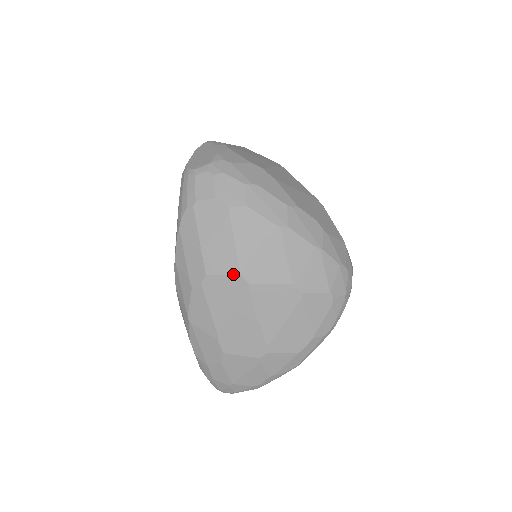
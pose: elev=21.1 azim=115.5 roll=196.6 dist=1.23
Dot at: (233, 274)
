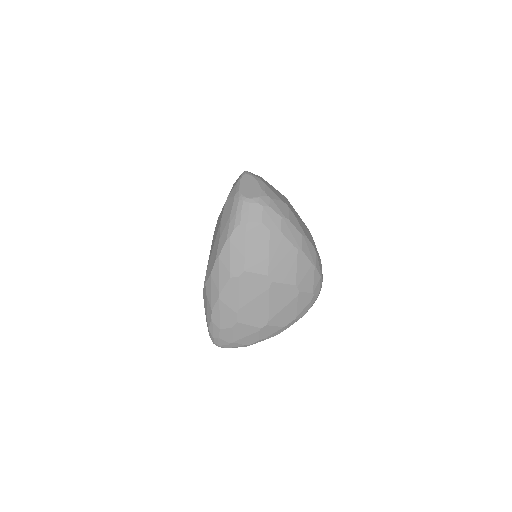
Dot at: (263, 274)
